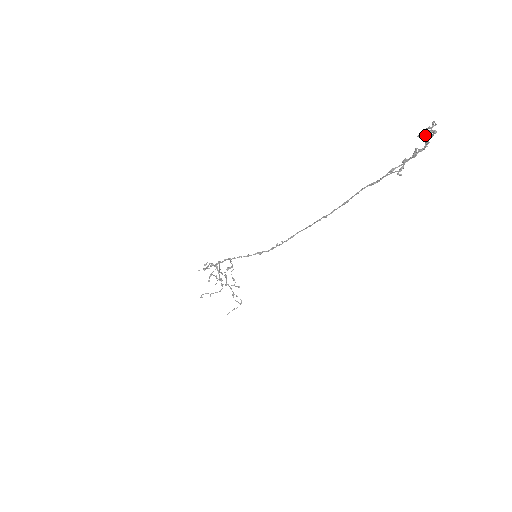
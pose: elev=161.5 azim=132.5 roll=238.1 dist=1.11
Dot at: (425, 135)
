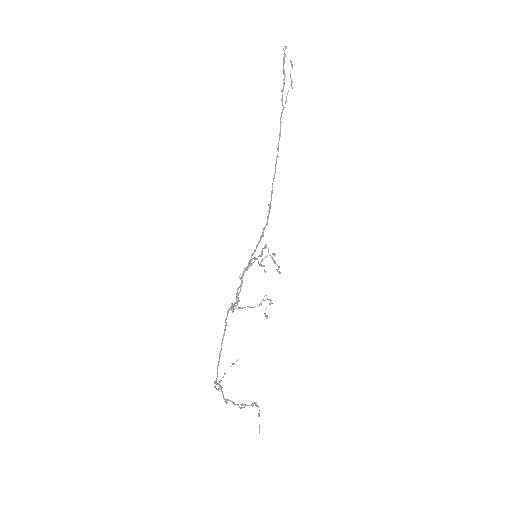
Dot at: (283, 61)
